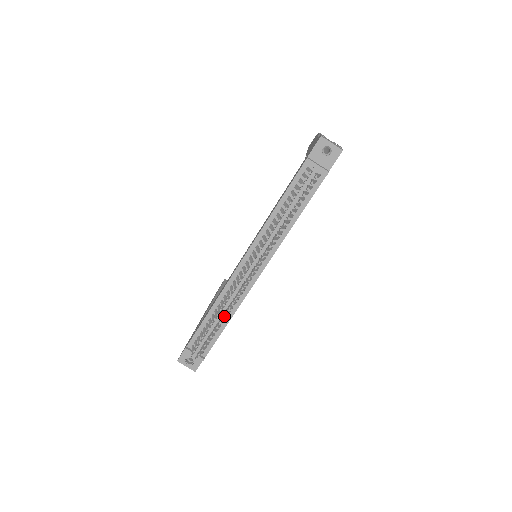
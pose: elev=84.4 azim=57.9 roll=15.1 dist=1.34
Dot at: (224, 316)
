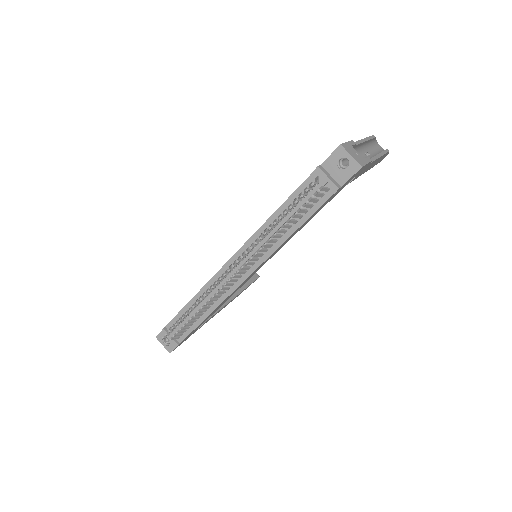
Dot at: occluded
